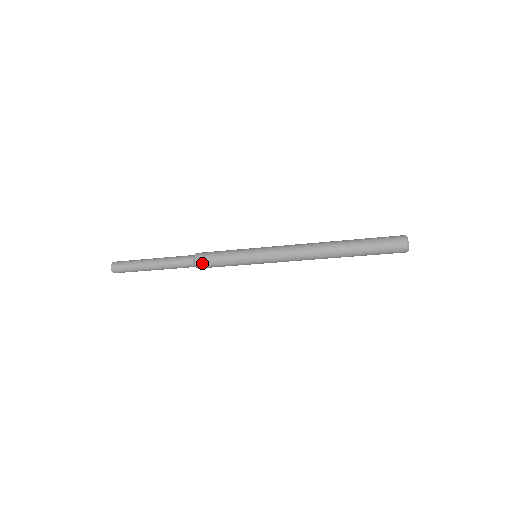
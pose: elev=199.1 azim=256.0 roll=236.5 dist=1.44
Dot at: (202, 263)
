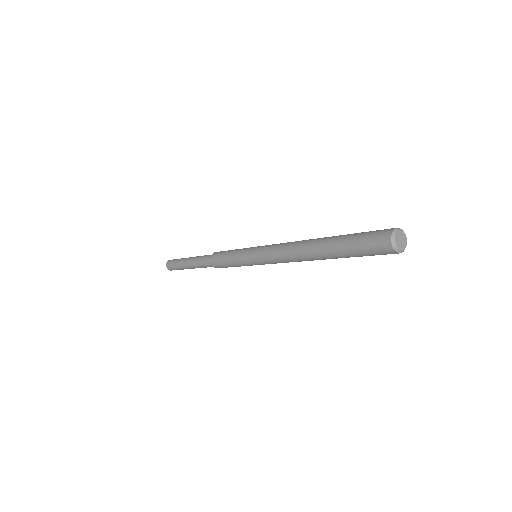
Dot at: (214, 259)
